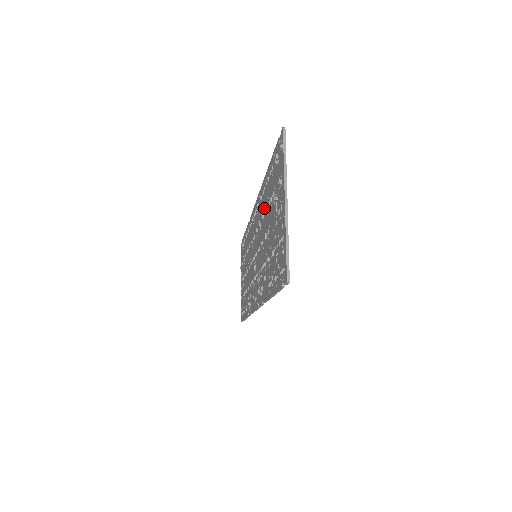
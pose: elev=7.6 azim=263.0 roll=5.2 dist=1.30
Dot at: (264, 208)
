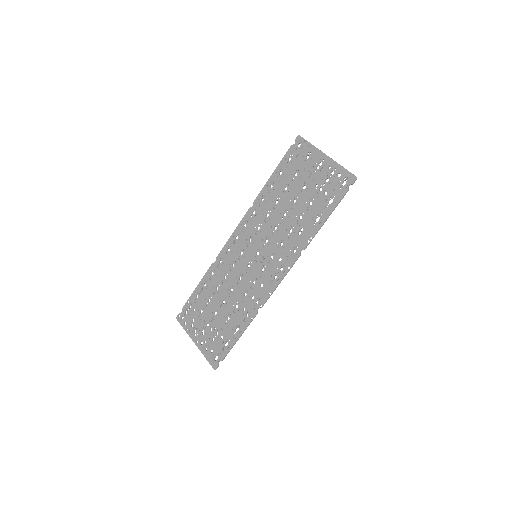
Dot at: (272, 203)
